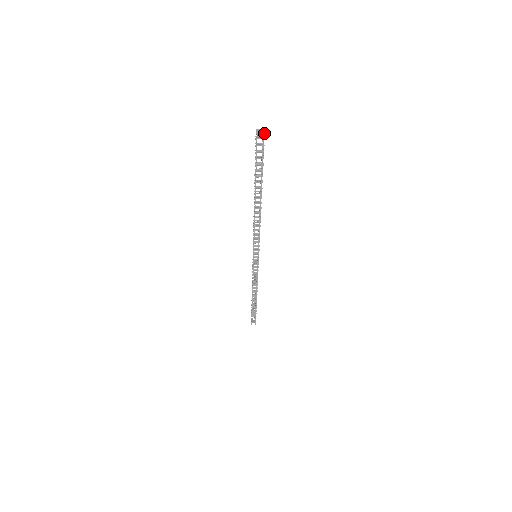
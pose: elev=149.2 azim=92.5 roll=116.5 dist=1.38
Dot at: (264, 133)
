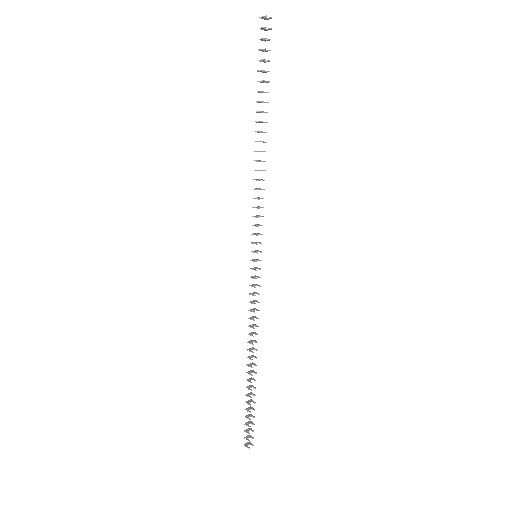
Dot at: (270, 17)
